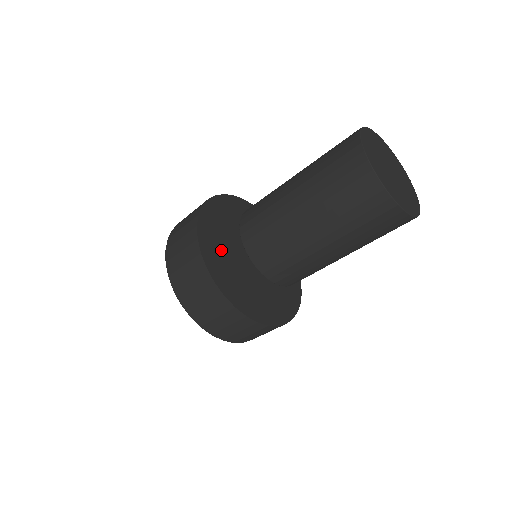
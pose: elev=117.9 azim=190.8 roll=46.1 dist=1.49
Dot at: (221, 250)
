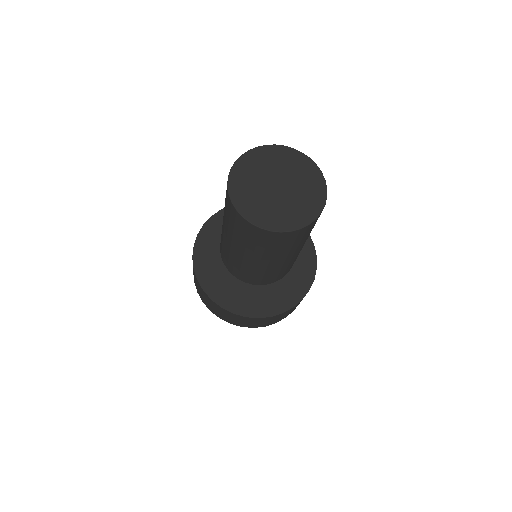
Dot at: (245, 293)
